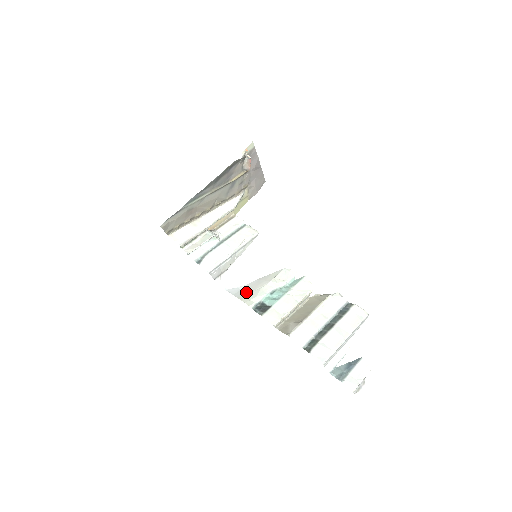
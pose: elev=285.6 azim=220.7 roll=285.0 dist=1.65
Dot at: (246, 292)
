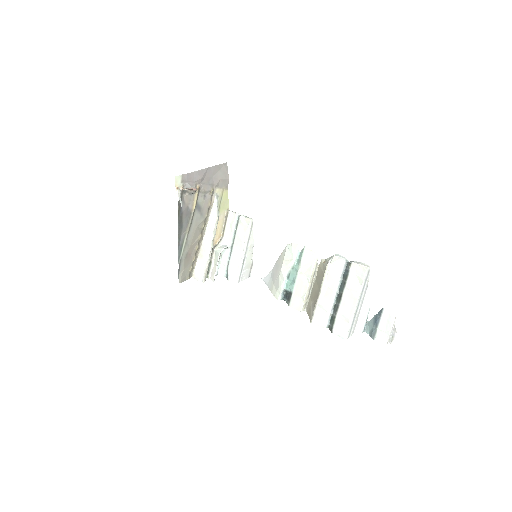
Dot at: (273, 281)
